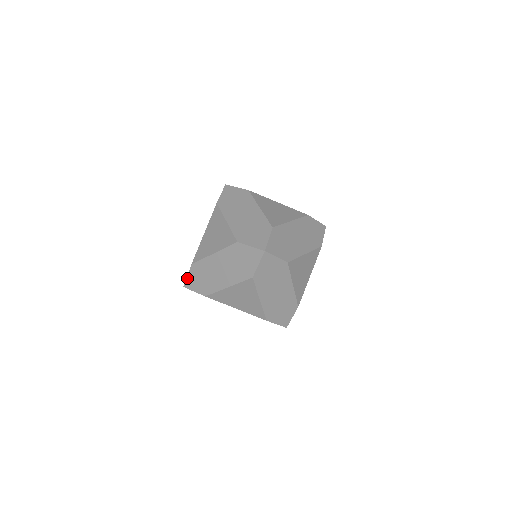
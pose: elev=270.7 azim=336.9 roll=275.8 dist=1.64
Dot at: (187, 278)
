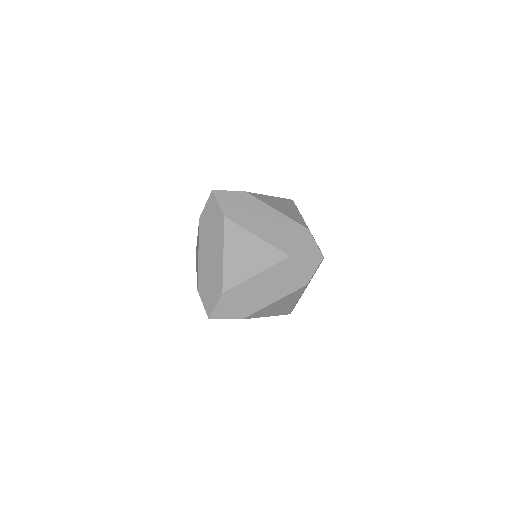
Dot at: (226, 191)
